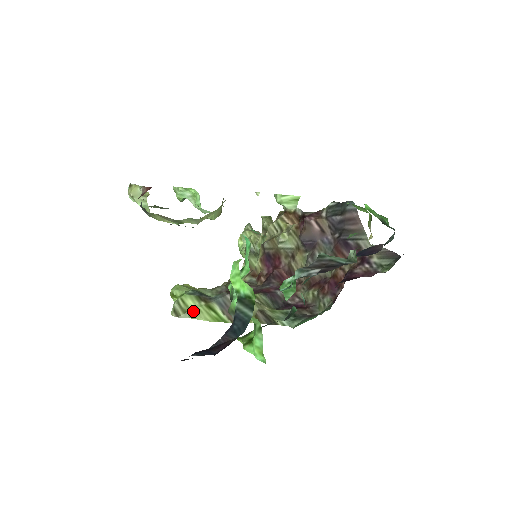
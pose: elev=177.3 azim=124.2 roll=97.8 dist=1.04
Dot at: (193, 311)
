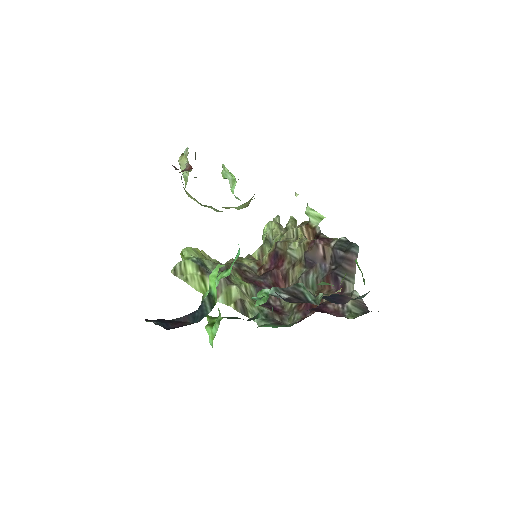
Dot at: (188, 276)
